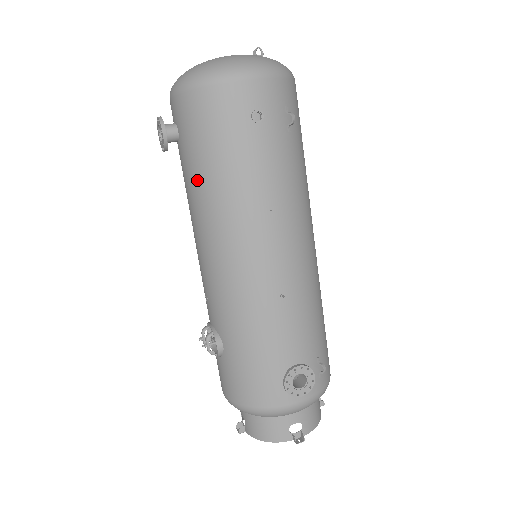
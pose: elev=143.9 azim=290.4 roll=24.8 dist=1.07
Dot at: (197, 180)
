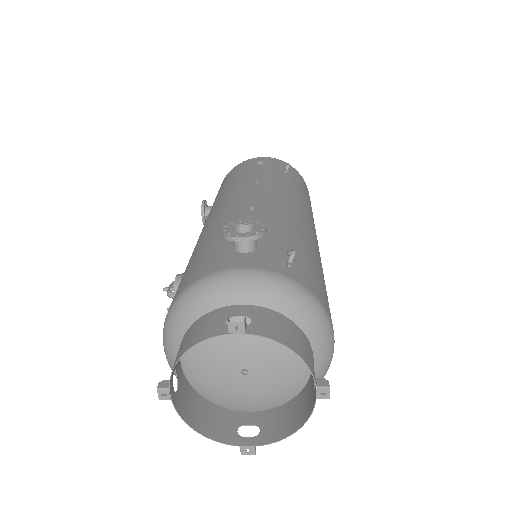
Dot at: occluded
